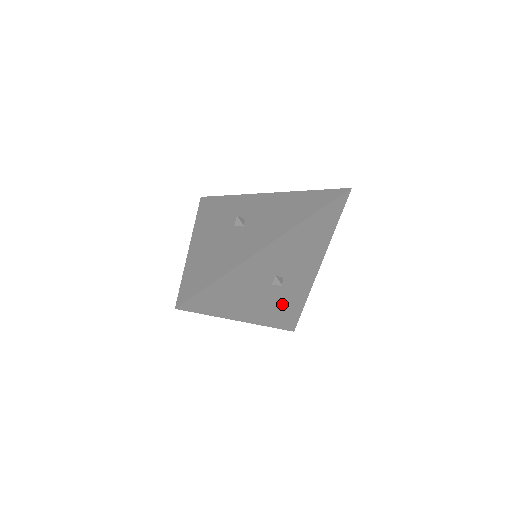
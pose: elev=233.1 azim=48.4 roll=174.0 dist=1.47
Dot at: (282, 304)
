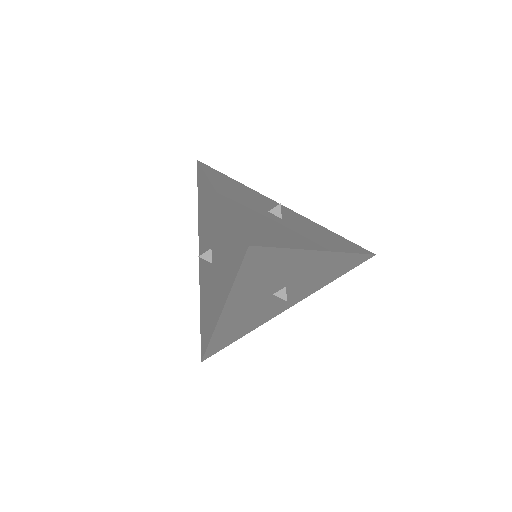
Dot at: occluded
